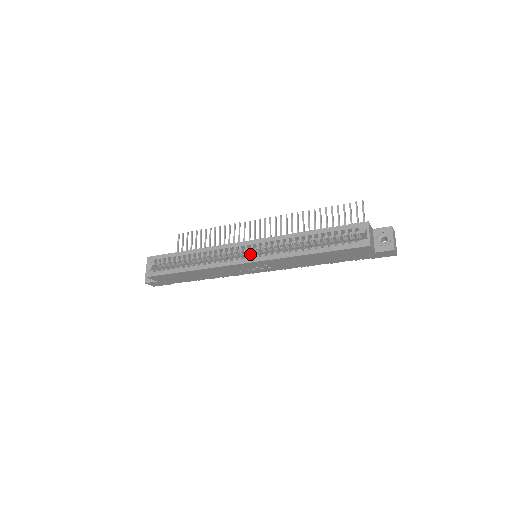
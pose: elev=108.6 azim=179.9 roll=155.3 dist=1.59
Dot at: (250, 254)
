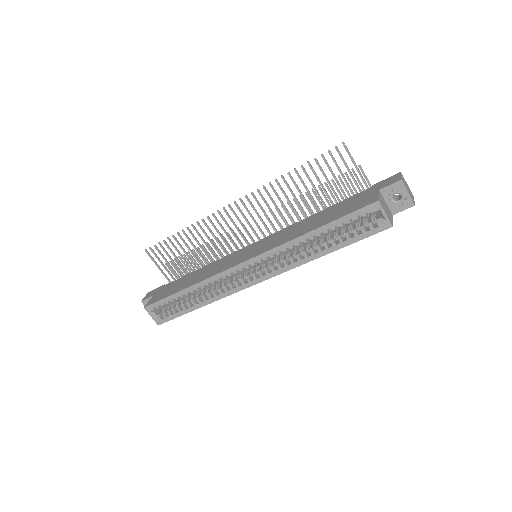
Dot at: occluded
